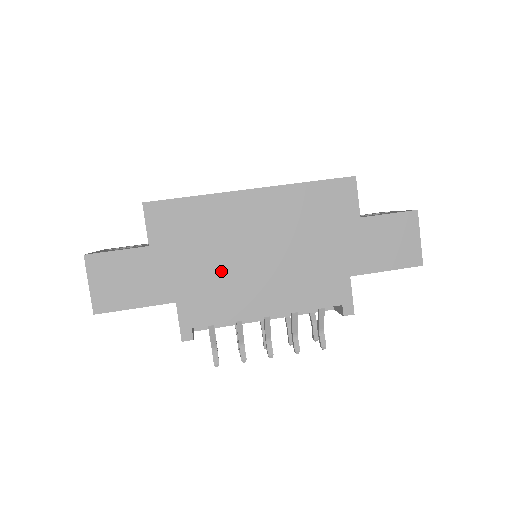
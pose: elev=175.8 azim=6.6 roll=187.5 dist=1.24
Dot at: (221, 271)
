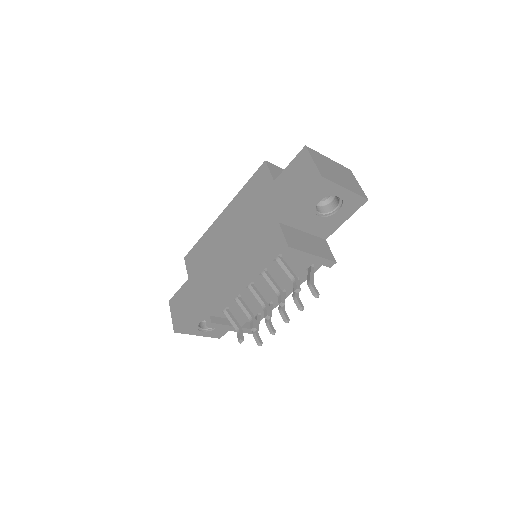
Dot at: (216, 270)
